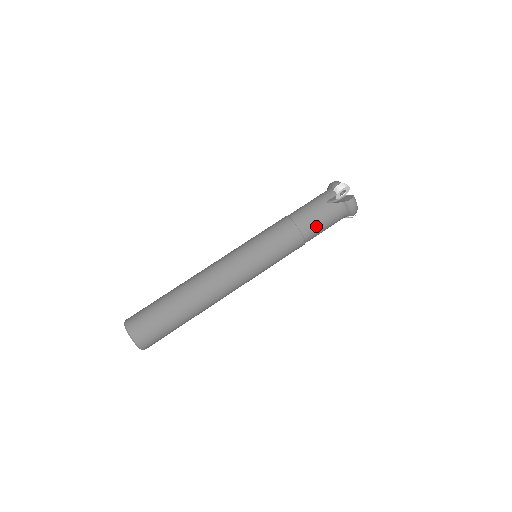
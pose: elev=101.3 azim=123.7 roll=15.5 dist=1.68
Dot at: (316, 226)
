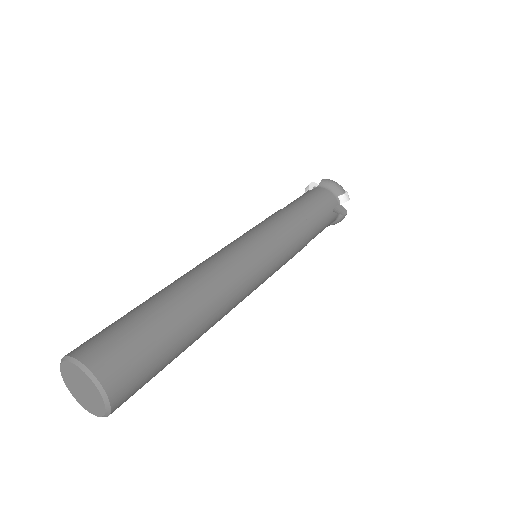
Dot at: (304, 202)
